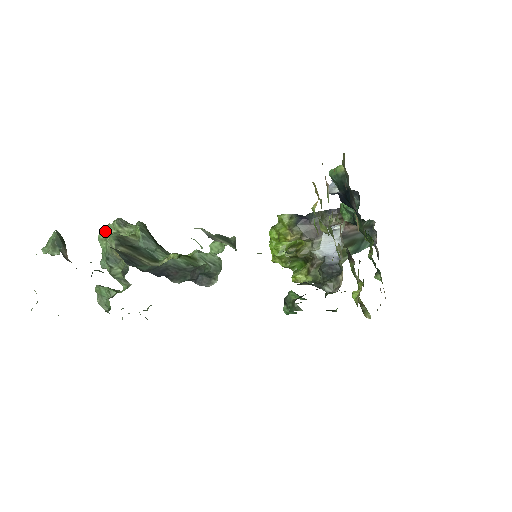
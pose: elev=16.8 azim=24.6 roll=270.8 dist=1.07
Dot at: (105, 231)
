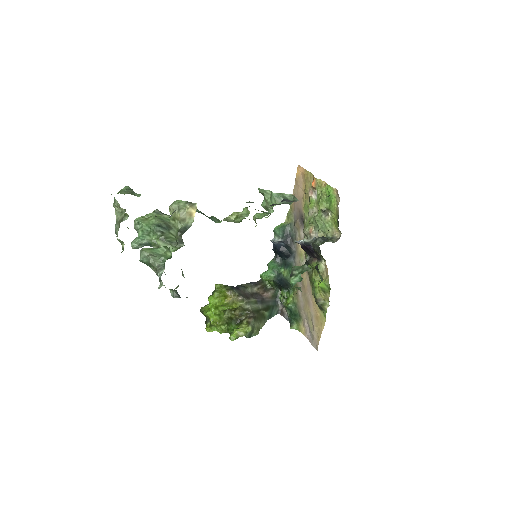
Dot at: occluded
